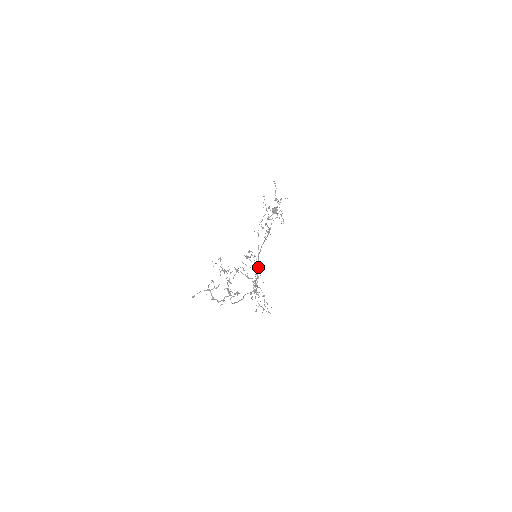
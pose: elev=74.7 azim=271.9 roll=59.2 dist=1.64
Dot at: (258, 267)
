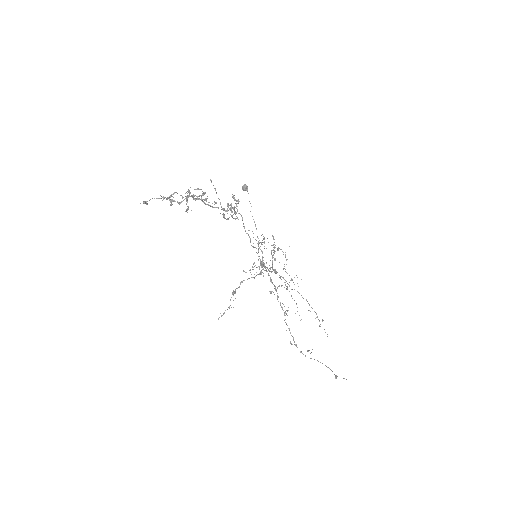
Dot at: occluded
